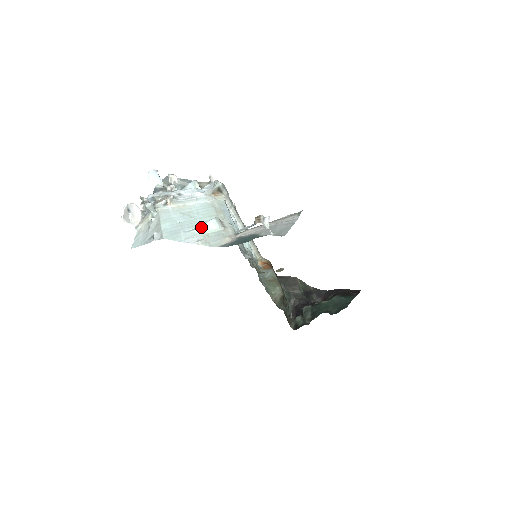
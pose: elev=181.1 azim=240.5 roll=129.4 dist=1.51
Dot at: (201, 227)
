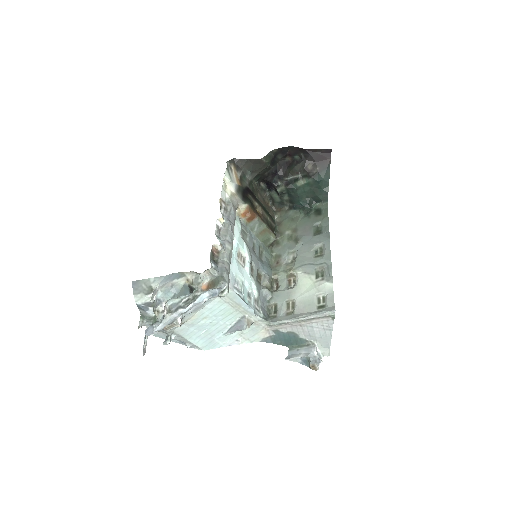
Dot at: (233, 333)
